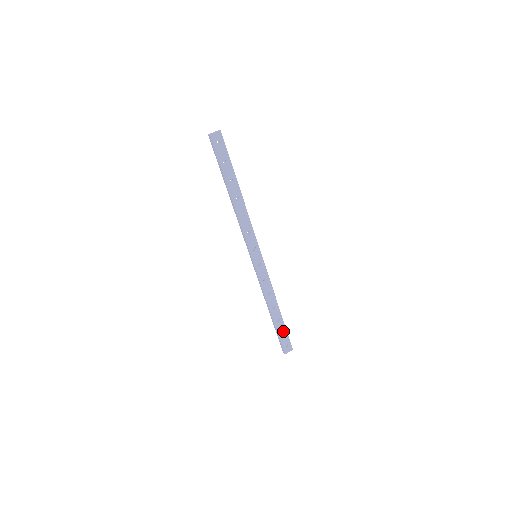
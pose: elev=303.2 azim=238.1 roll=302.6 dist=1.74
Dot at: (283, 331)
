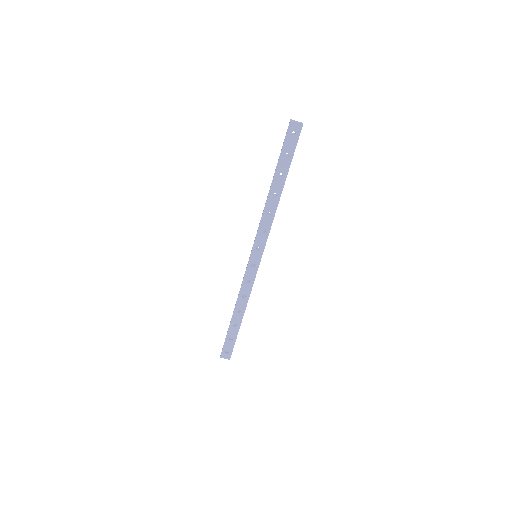
Dot at: (233, 337)
